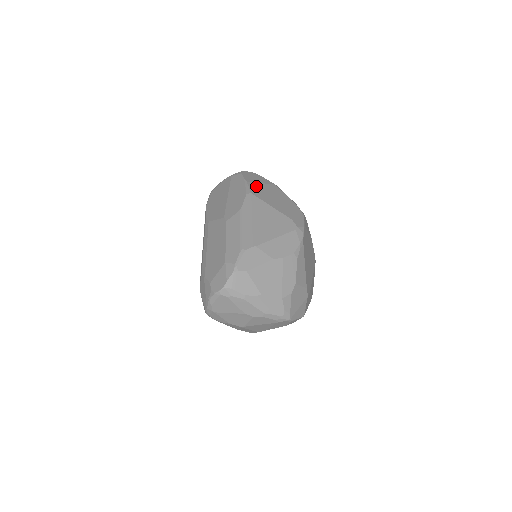
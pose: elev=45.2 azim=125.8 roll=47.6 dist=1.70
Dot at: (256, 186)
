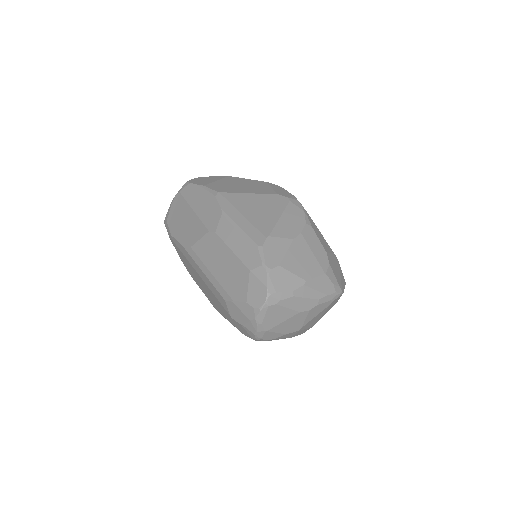
Dot at: (216, 185)
